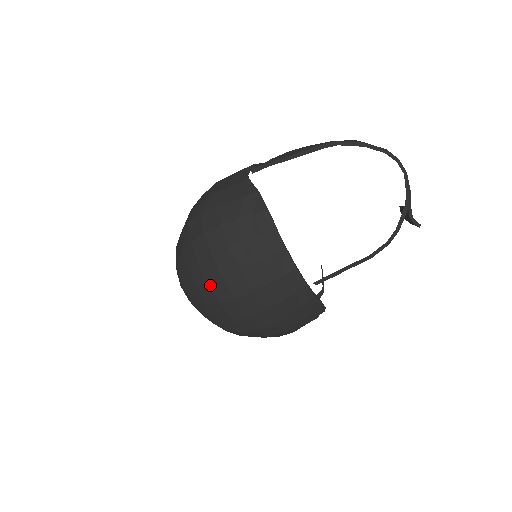
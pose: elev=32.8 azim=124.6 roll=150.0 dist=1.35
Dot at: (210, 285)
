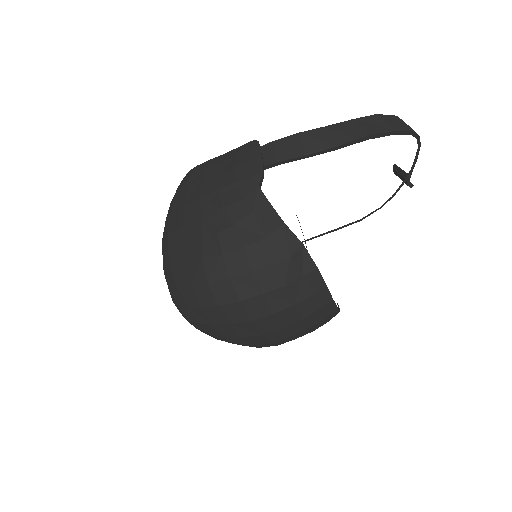
Dot at: (243, 339)
